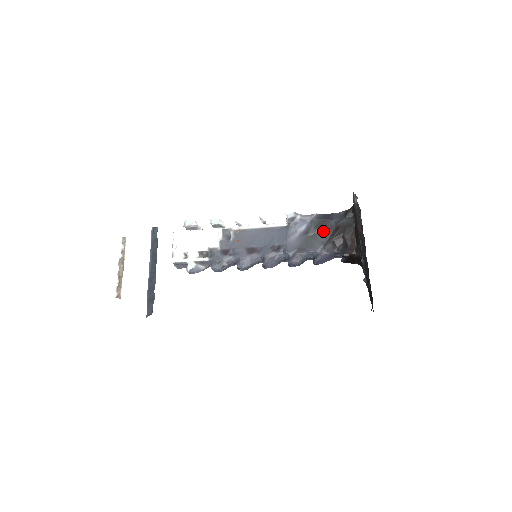
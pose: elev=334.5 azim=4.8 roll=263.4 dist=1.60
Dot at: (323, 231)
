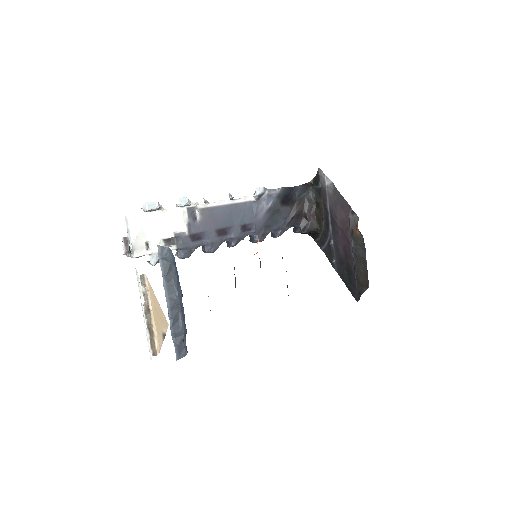
Dot at: (286, 206)
